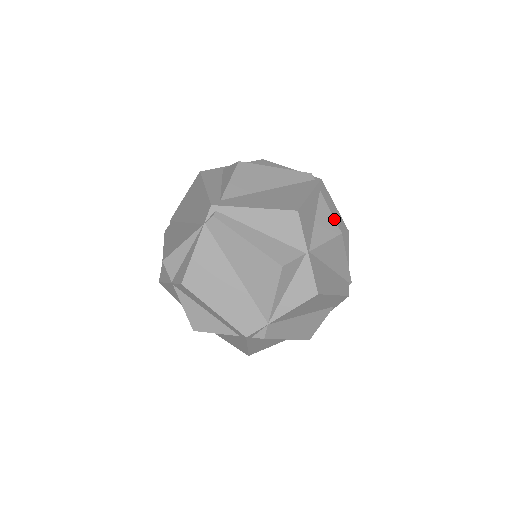
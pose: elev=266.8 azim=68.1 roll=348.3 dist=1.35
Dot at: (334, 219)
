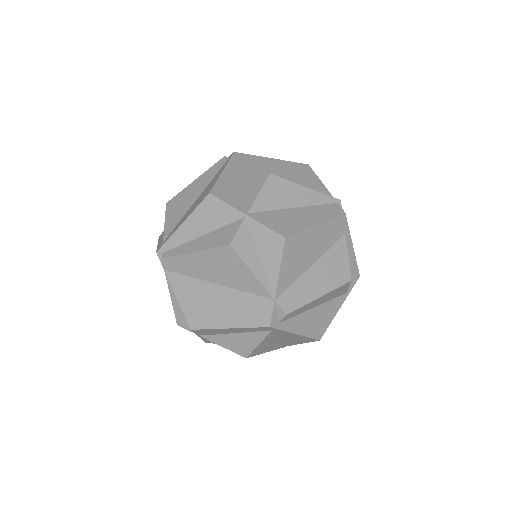
Dot at: (258, 169)
